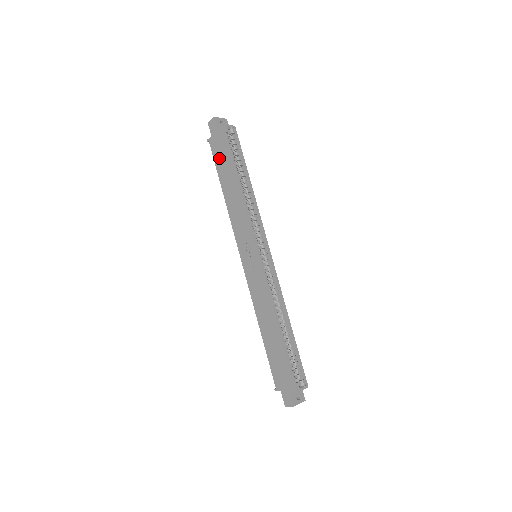
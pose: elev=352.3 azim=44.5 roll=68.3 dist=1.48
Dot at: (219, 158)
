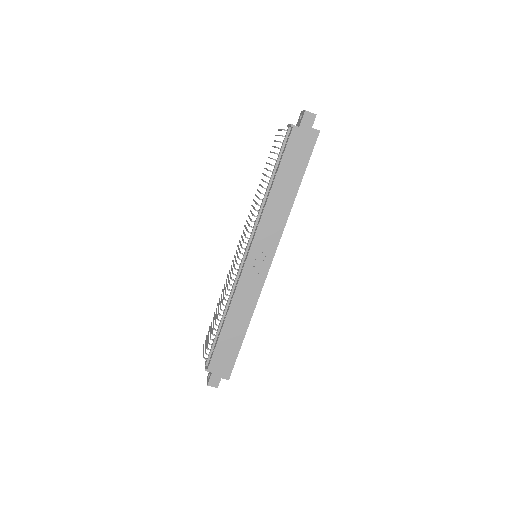
Dot at: (293, 154)
